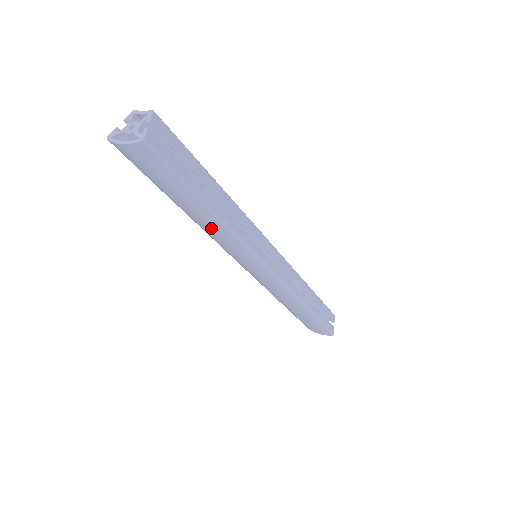
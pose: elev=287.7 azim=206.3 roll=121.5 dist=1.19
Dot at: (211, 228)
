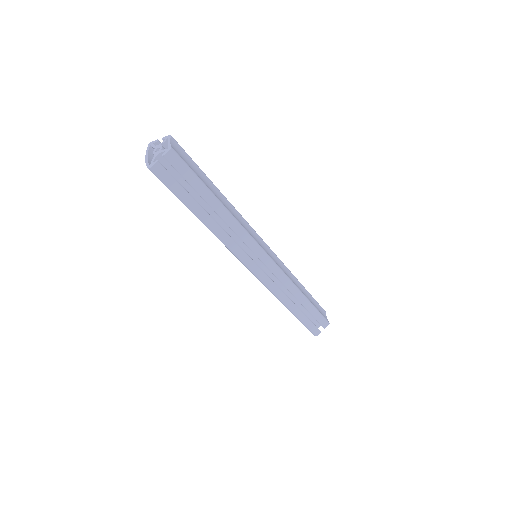
Dot at: occluded
